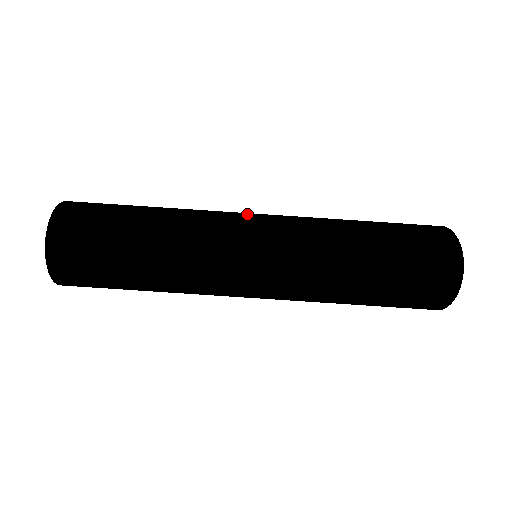
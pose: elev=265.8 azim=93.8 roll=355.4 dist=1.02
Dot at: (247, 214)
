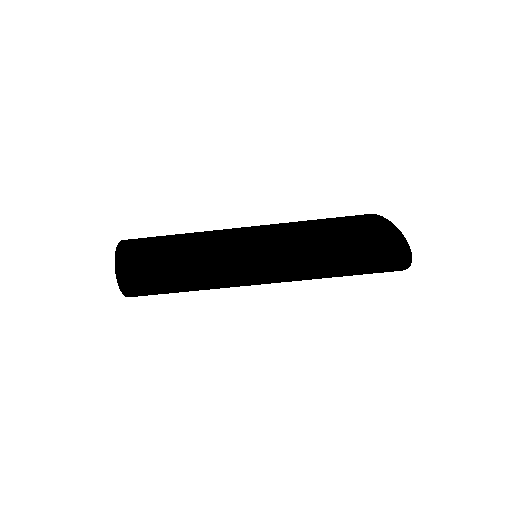
Dot at: occluded
